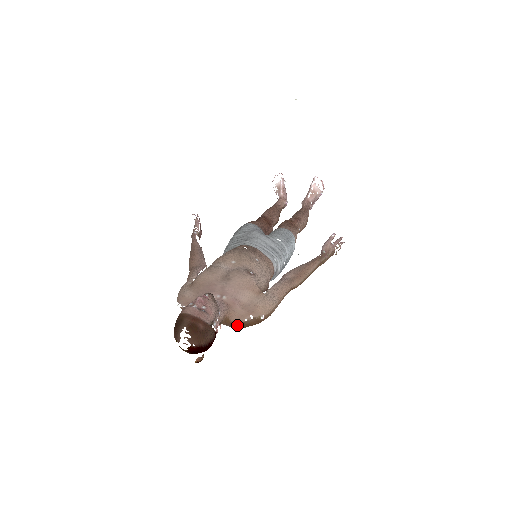
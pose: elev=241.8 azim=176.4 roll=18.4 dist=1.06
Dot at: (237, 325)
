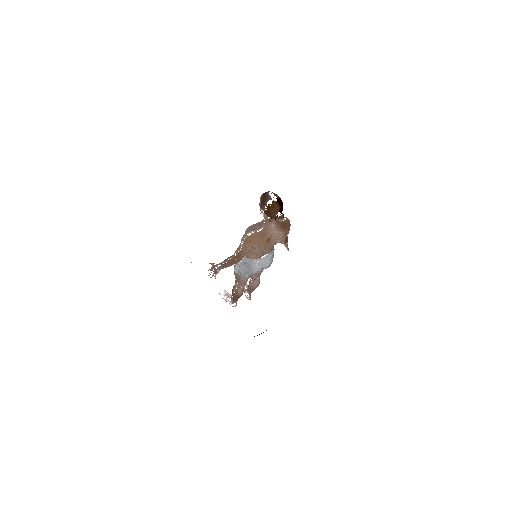
Dot at: (282, 225)
